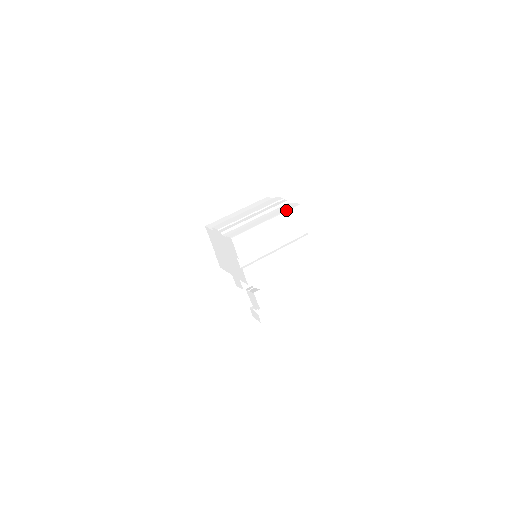
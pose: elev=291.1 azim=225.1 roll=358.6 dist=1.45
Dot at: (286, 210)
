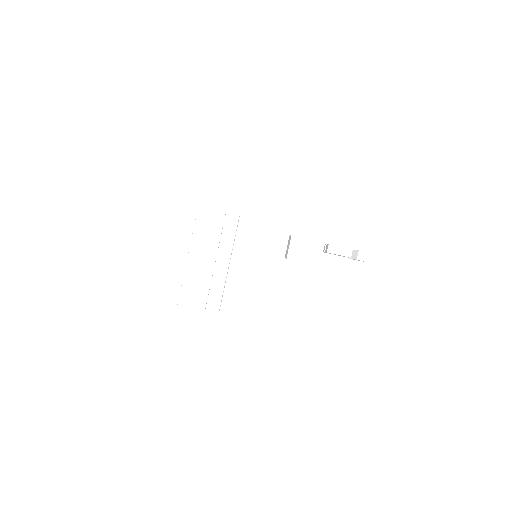
Dot at: (194, 225)
